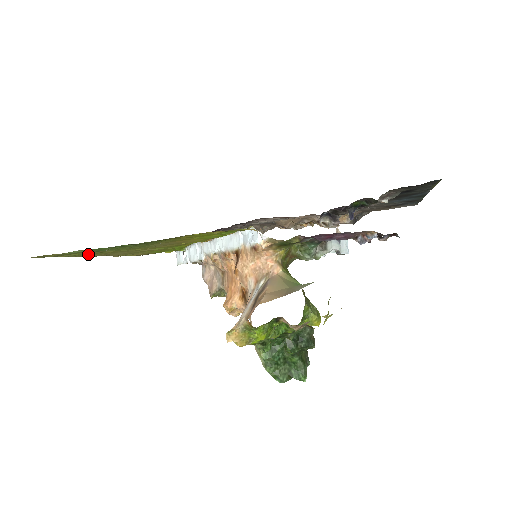
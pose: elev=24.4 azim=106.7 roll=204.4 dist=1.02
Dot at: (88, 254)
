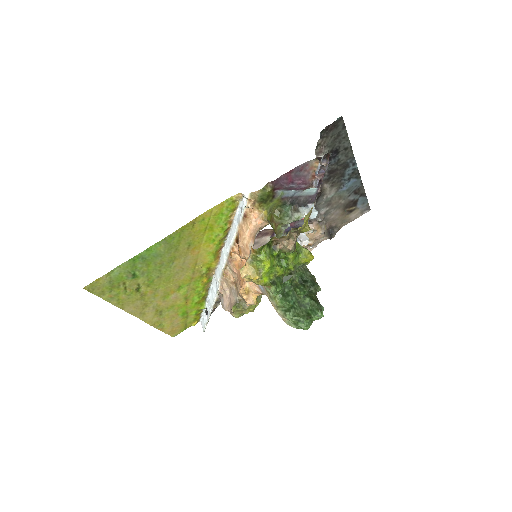
Dot at: (126, 295)
